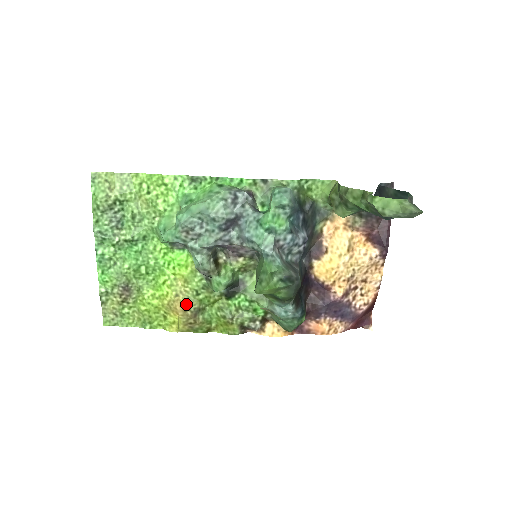
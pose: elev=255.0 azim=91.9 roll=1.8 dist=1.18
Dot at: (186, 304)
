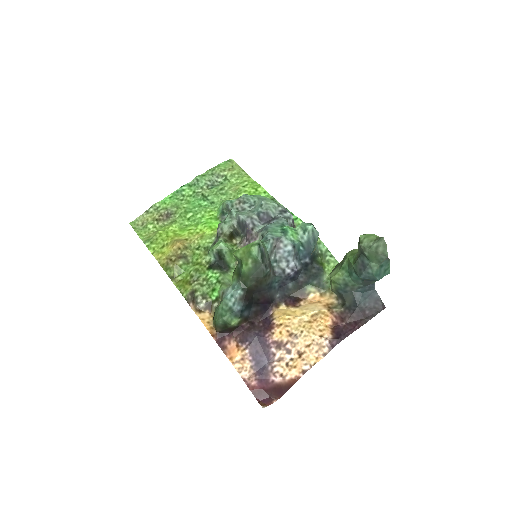
Dot at: (185, 246)
